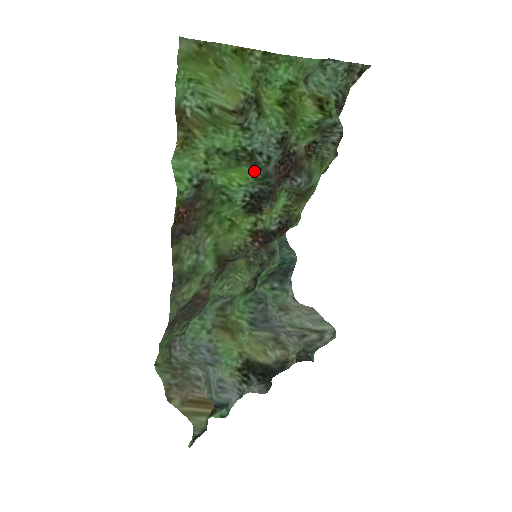
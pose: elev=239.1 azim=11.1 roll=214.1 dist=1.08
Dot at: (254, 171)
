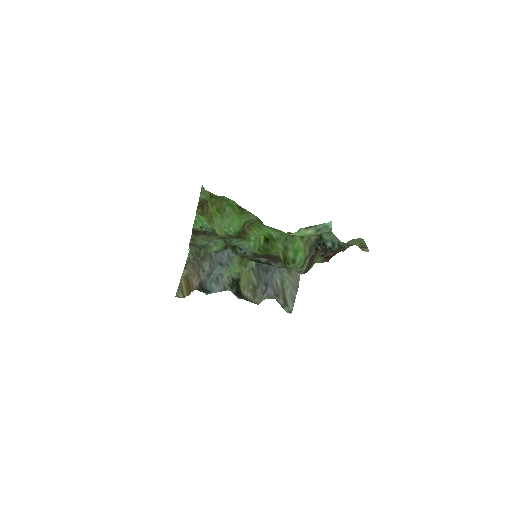
Dot at: (233, 252)
